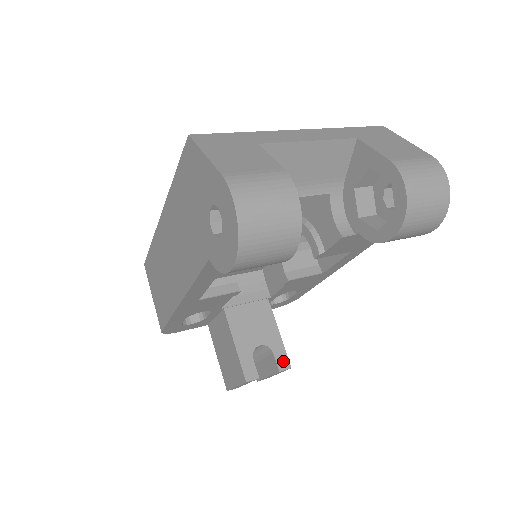
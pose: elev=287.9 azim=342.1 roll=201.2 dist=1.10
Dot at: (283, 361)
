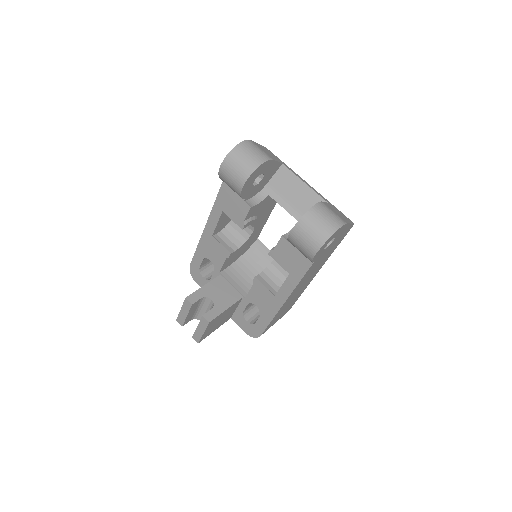
Dot at: (211, 316)
